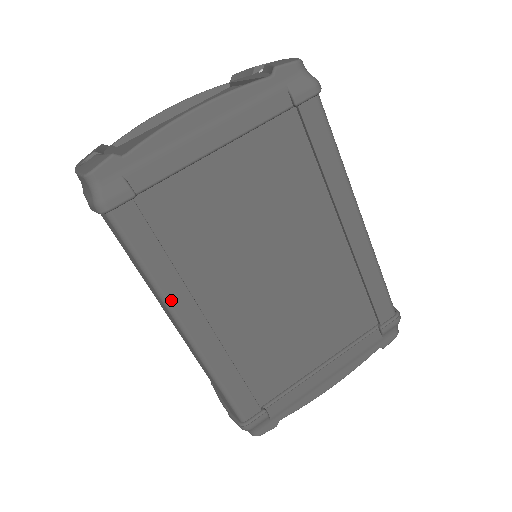
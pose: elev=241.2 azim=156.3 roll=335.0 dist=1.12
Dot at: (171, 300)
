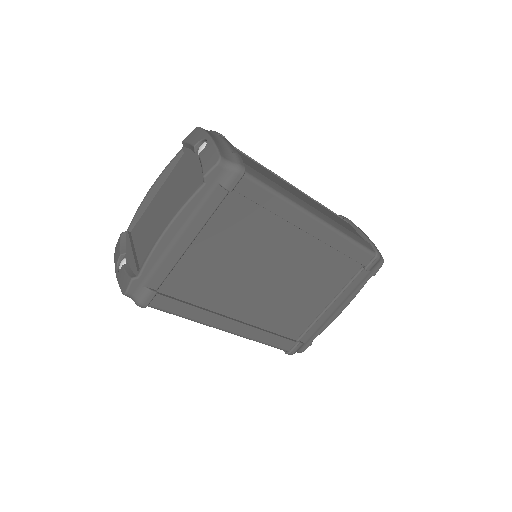
Dot at: (208, 323)
